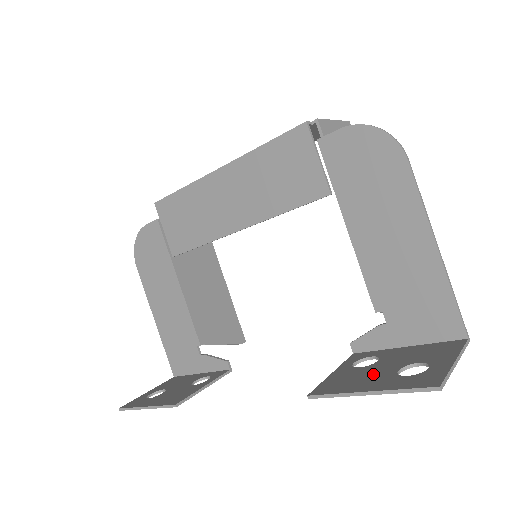
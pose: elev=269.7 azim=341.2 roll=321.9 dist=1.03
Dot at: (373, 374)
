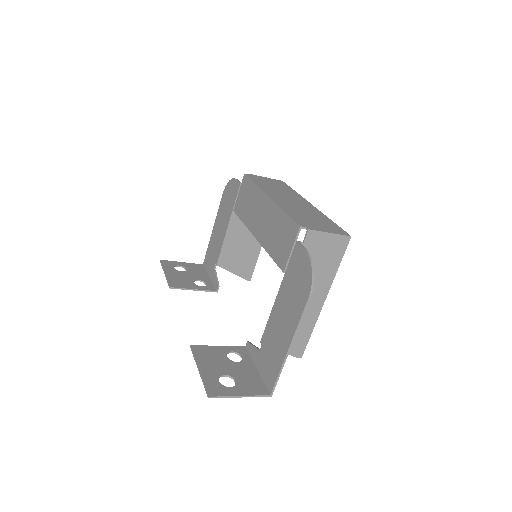
Dot at: (219, 365)
